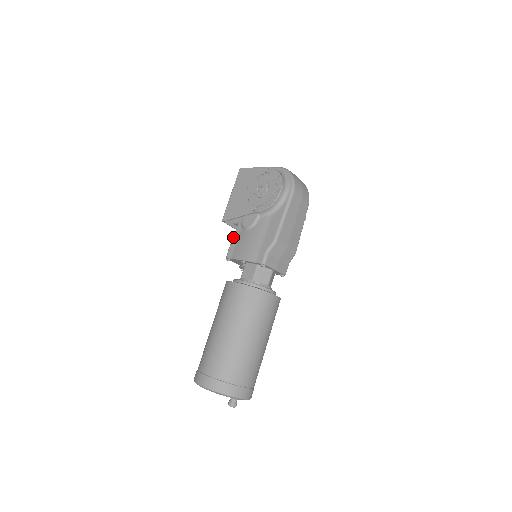
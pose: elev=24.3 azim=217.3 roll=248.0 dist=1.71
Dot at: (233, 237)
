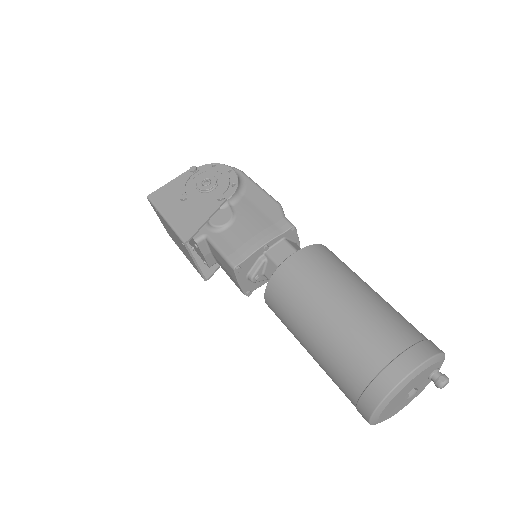
Dot at: (218, 246)
